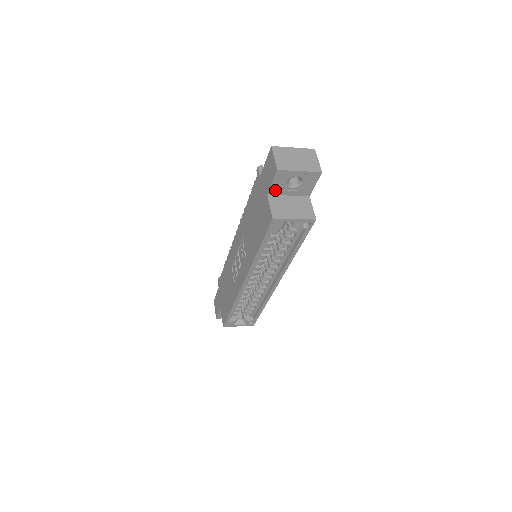
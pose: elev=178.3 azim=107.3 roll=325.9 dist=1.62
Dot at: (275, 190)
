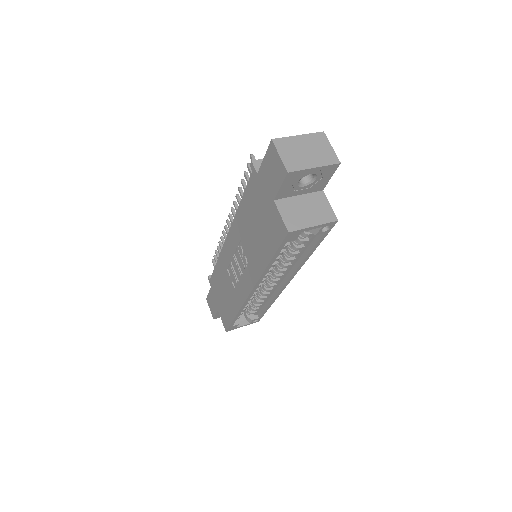
Dot at: (283, 193)
